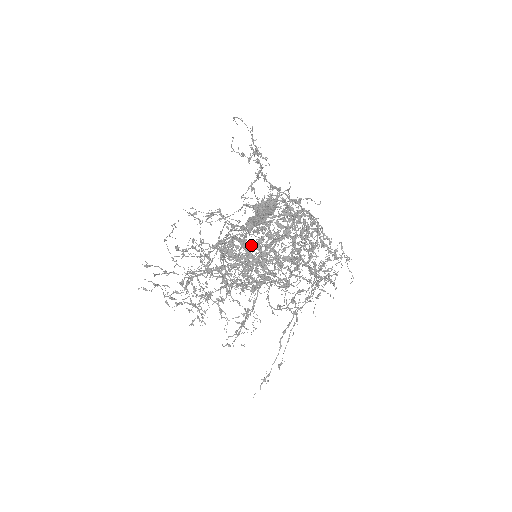
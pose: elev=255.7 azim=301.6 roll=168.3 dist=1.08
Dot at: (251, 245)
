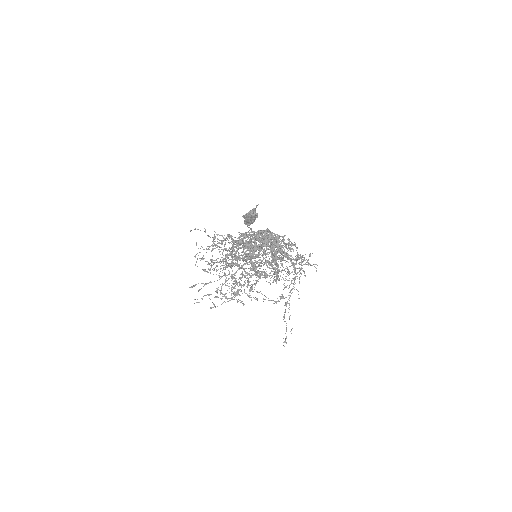
Dot at: (249, 253)
